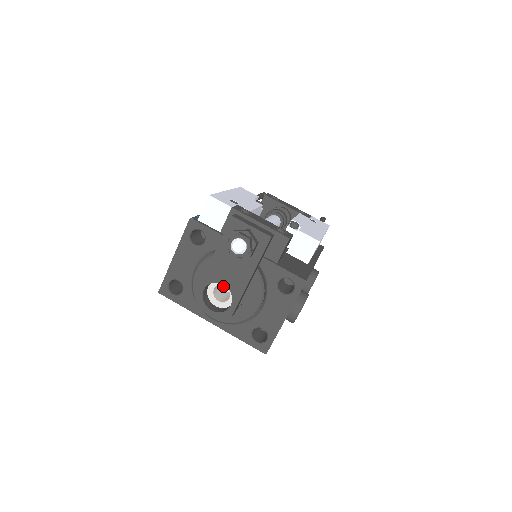
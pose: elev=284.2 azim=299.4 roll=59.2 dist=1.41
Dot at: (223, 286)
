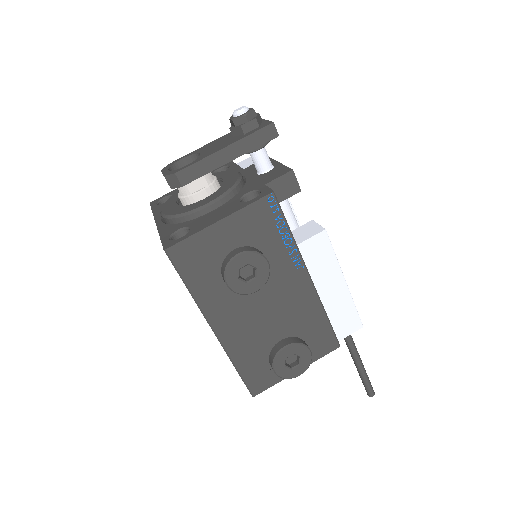
Dot at: occluded
